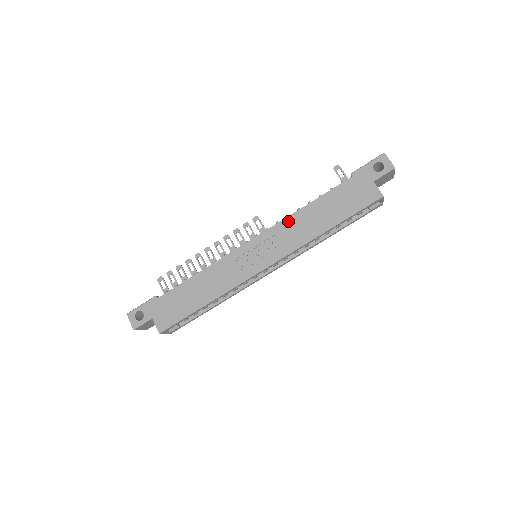
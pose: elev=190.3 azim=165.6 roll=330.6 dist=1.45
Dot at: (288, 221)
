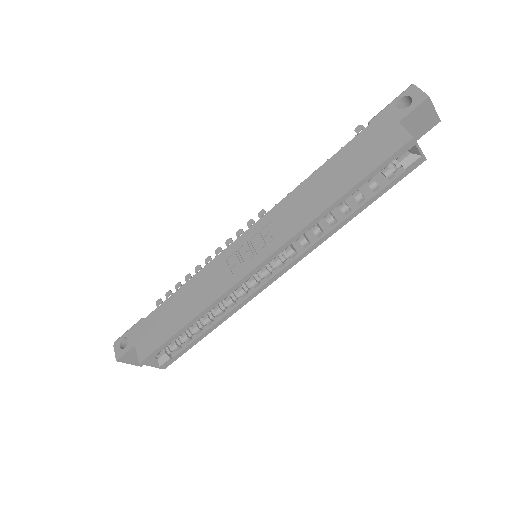
Dot at: (287, 200)
